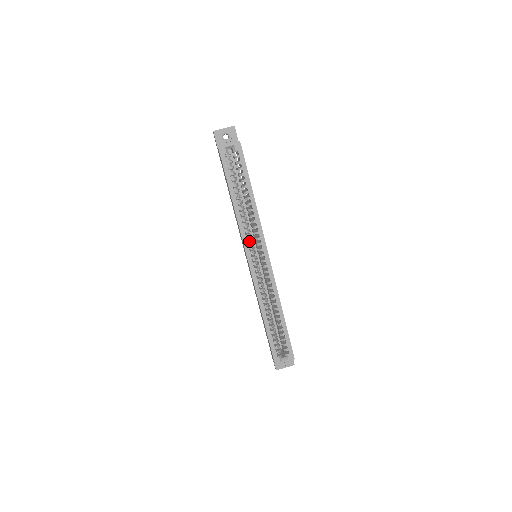
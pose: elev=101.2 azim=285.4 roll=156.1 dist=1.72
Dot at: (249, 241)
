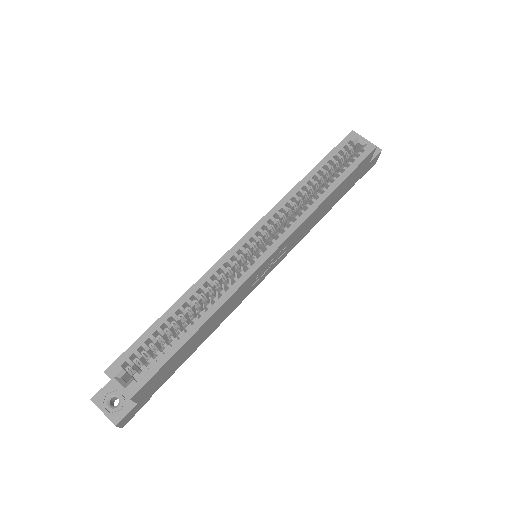
Dot at: (274, 219)
